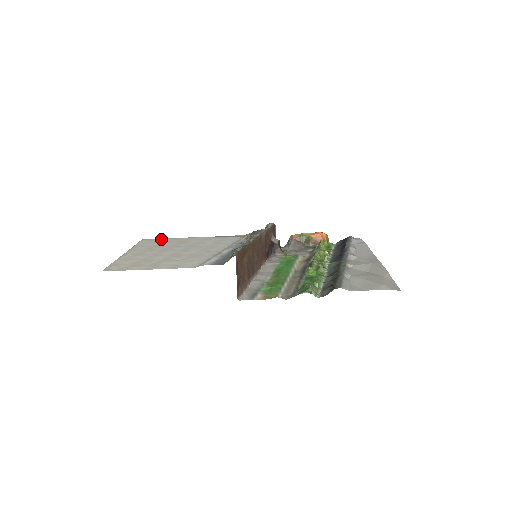
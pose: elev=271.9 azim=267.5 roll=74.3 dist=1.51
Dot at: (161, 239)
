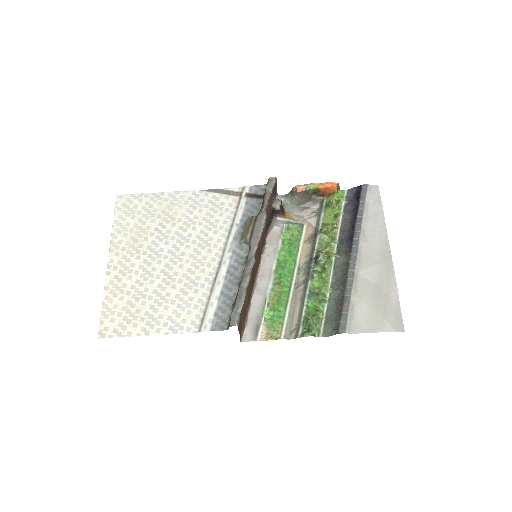
Dot at: (140, 198)
